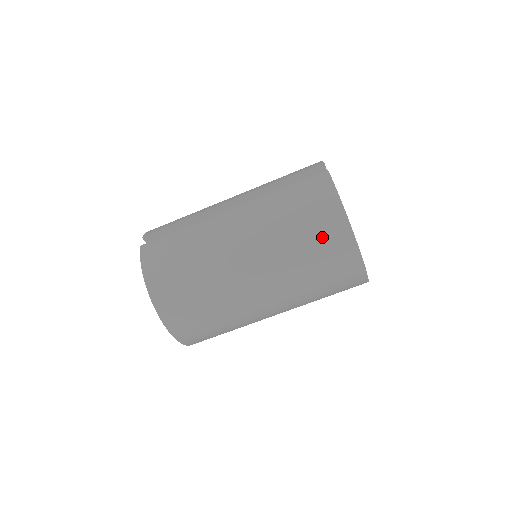
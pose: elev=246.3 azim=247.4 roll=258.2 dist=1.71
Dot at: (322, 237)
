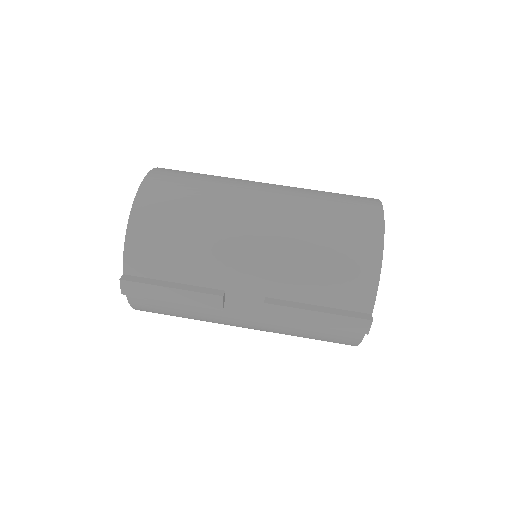
Dot at: occluded
